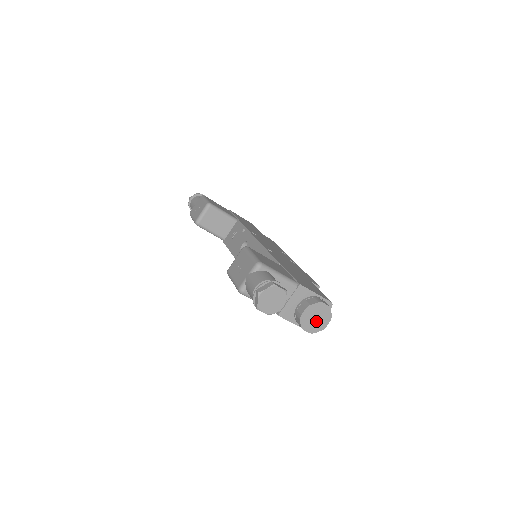
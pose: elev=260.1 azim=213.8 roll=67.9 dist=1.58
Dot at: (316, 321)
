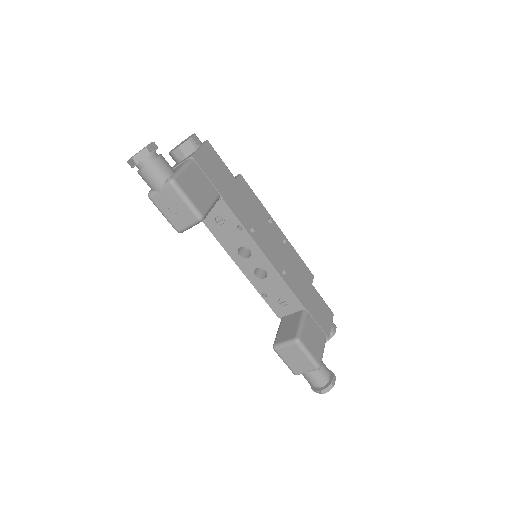
Dot at: occluded
